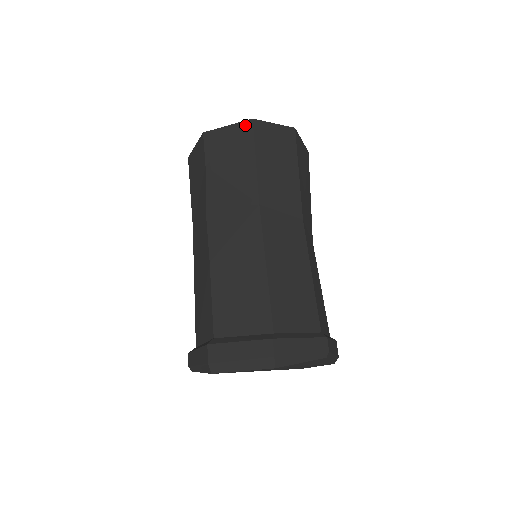
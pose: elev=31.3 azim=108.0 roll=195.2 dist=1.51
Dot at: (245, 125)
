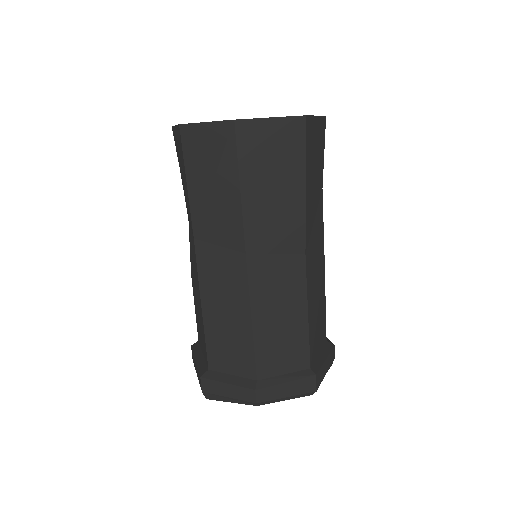
Dot at: (179, 131)
